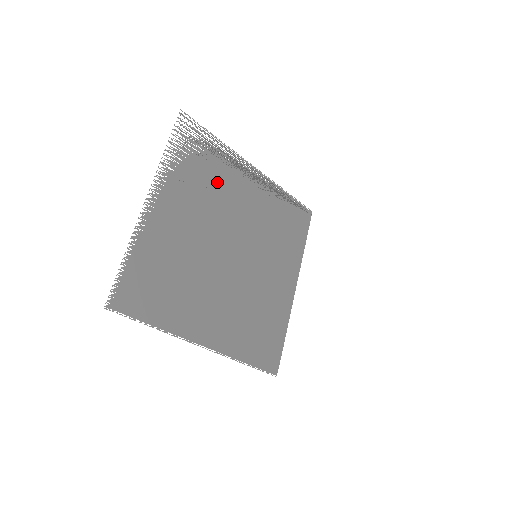
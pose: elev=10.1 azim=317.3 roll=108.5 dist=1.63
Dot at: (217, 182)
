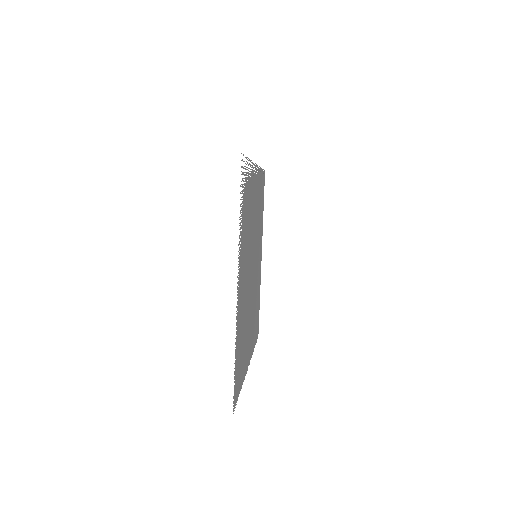
Dot at: (249, 212)
